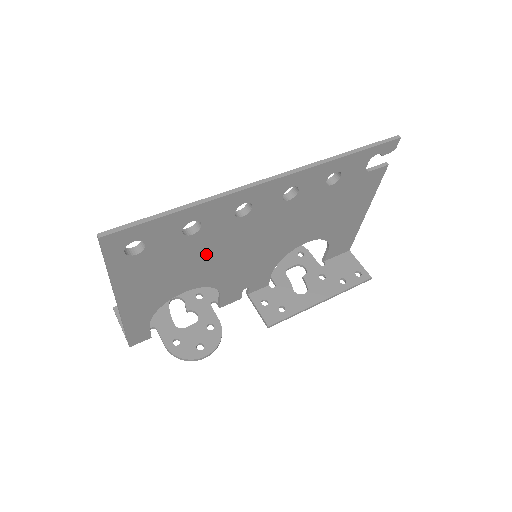
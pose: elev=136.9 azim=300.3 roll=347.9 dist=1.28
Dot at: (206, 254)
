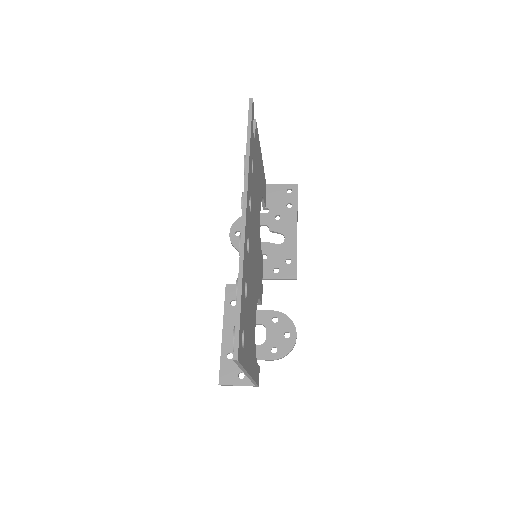
Dot at: (251, 291)
